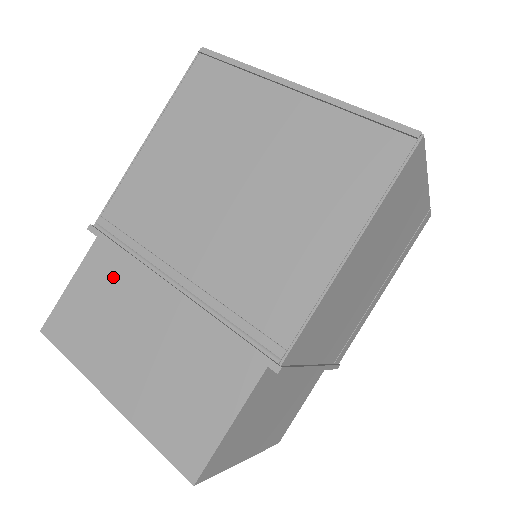
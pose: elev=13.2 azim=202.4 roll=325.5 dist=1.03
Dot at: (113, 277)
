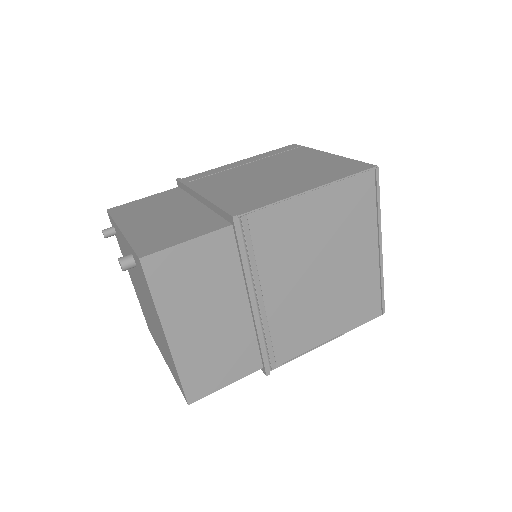
Dot at: (223, 264)
